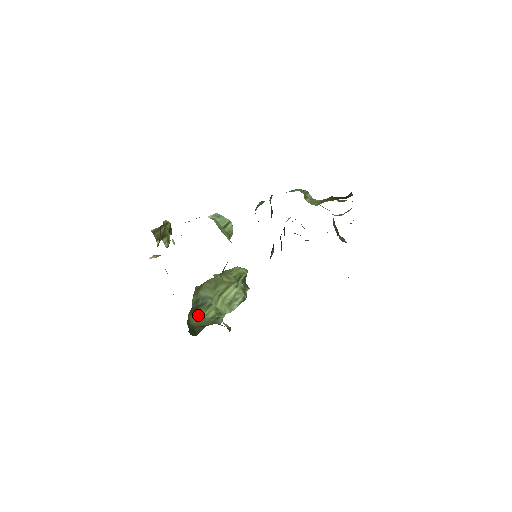
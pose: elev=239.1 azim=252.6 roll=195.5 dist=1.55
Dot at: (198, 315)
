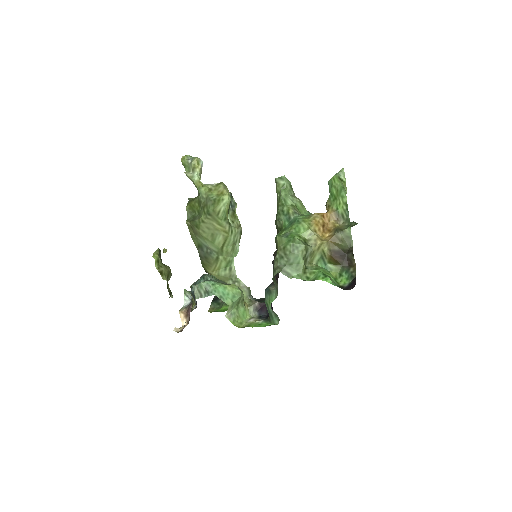
Dot at: (212, 269)
